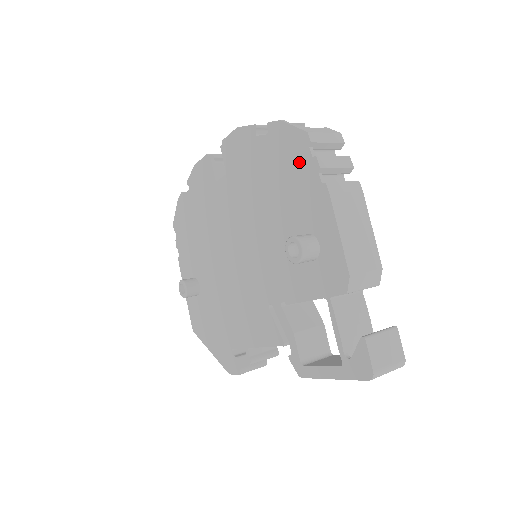
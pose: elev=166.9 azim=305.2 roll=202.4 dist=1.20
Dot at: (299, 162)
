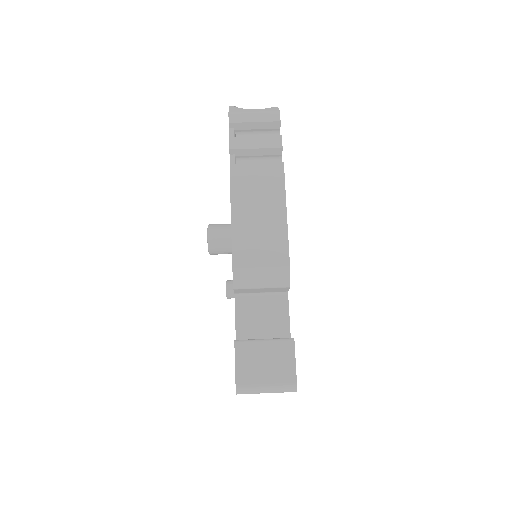
Dot at: occluded
